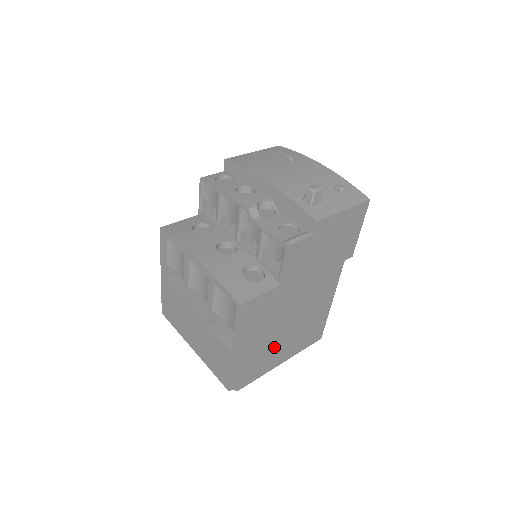
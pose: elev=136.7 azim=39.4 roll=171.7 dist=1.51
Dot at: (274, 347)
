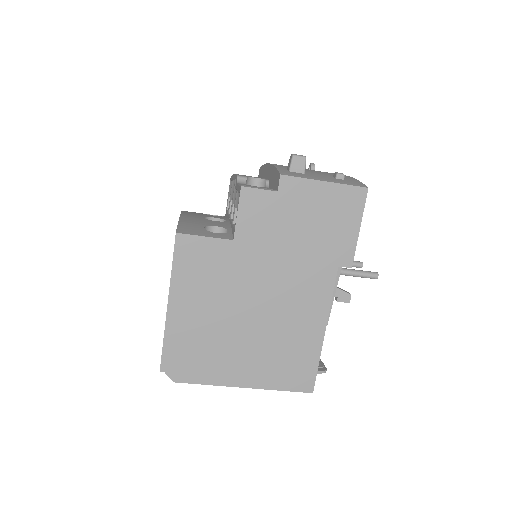
Dot at: (229, 344)
